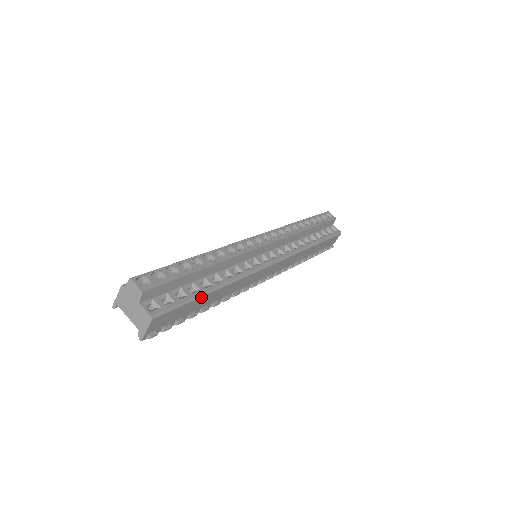
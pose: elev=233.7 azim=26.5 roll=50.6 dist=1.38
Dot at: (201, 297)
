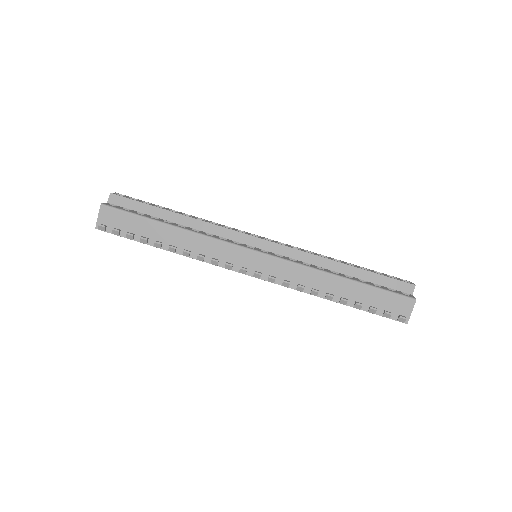
Dot at: (151, 220)
